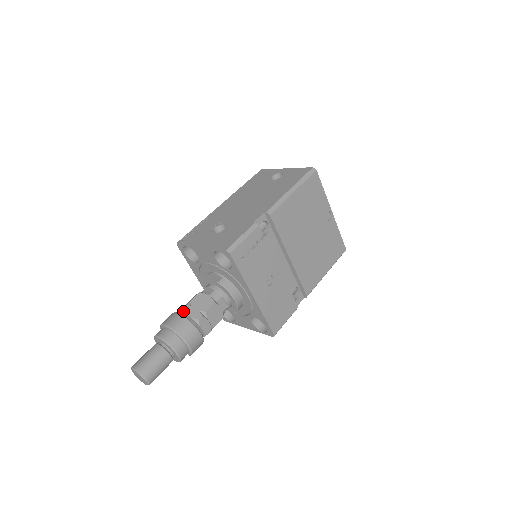
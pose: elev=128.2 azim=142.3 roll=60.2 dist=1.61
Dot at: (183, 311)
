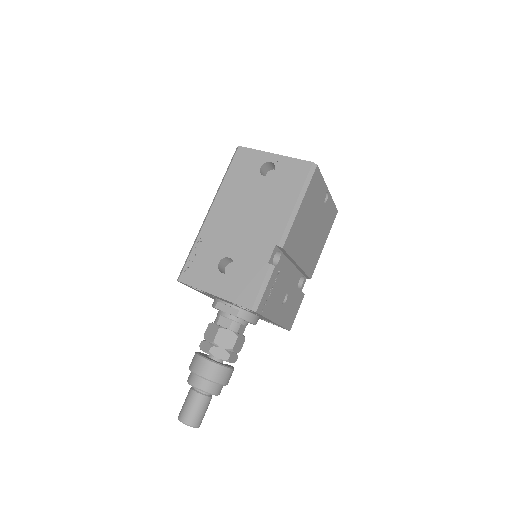
Dot at: (210, 354)
